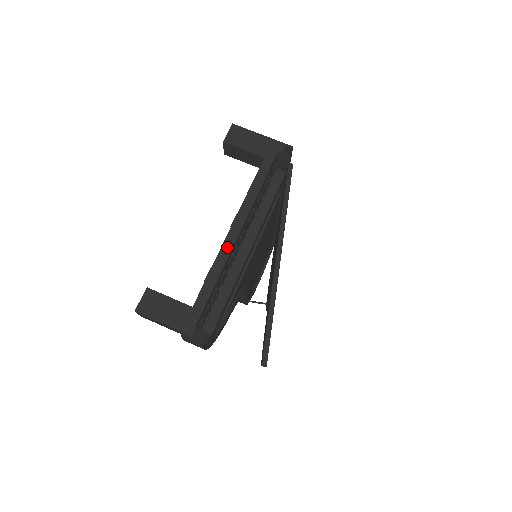
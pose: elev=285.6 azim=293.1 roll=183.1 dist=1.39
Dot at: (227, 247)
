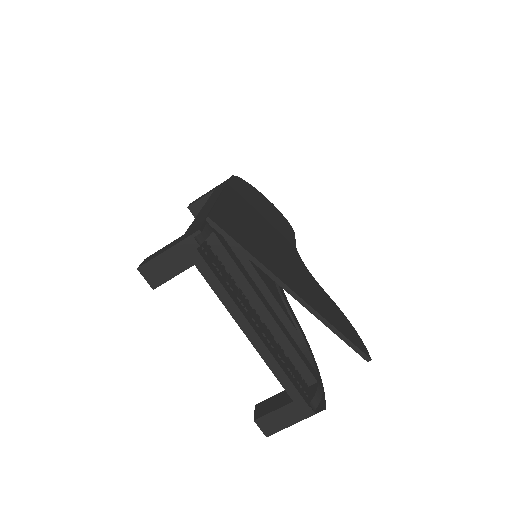
Dot at: (262, 350)
